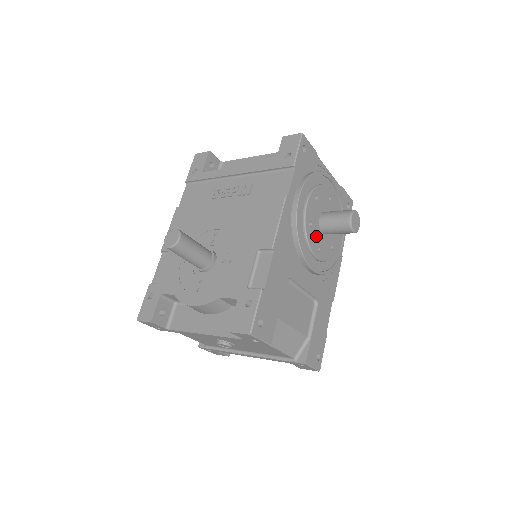
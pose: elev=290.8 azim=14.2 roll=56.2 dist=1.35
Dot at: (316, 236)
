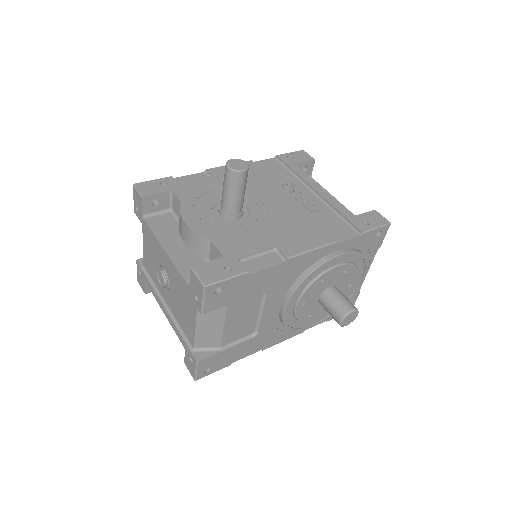
Dot at: (314, 293)
